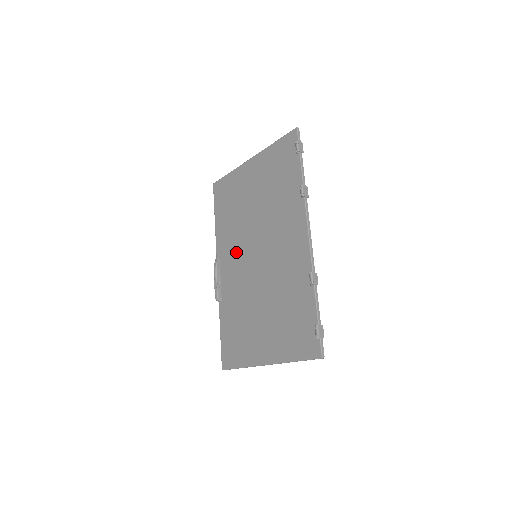
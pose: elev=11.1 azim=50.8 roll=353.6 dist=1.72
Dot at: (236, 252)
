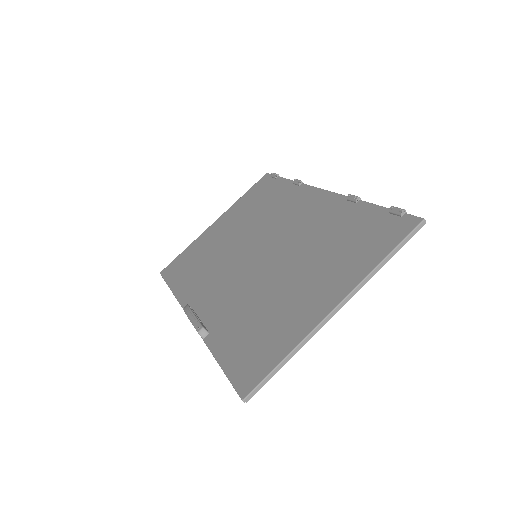
Dot at: (220, 278)
